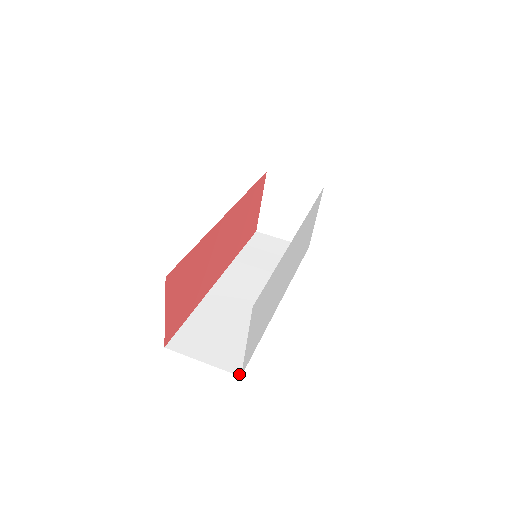
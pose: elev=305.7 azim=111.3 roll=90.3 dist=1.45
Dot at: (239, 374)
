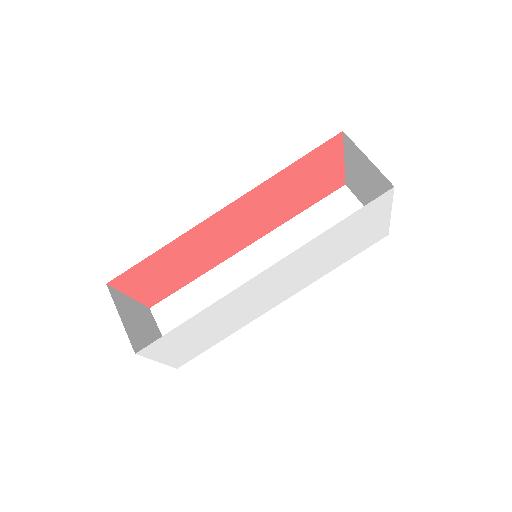
Dot at: (178, 365)
